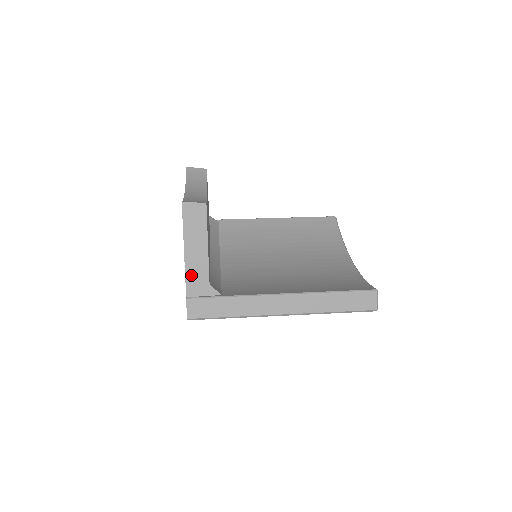
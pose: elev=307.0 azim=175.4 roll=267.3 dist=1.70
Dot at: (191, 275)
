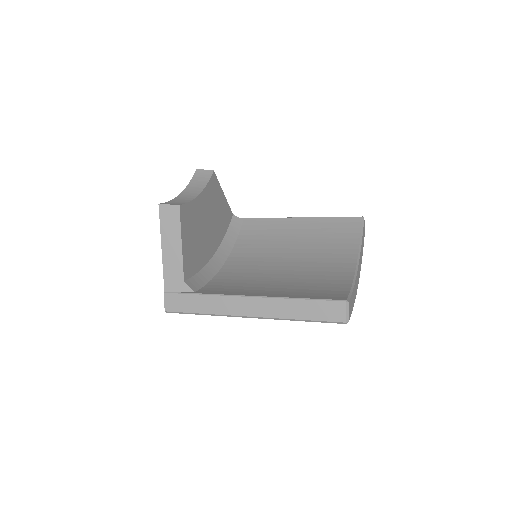
Dot at: (168, 271)
